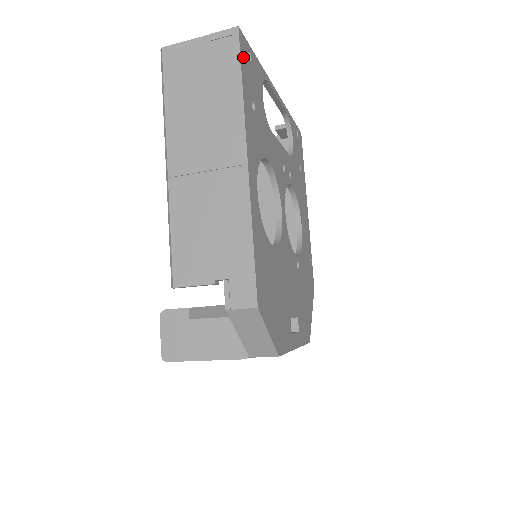
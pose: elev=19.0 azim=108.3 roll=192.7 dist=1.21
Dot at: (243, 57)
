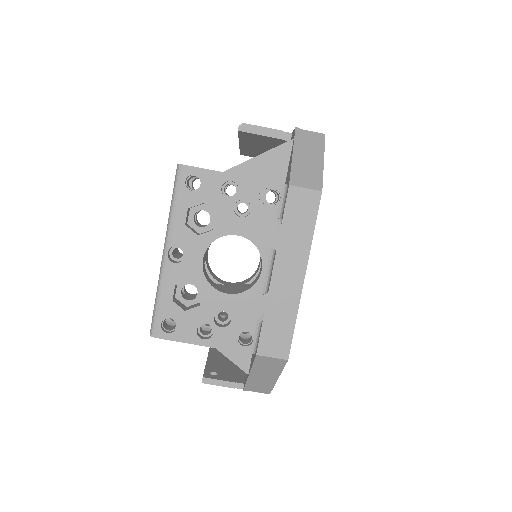
Dot at: occluded
